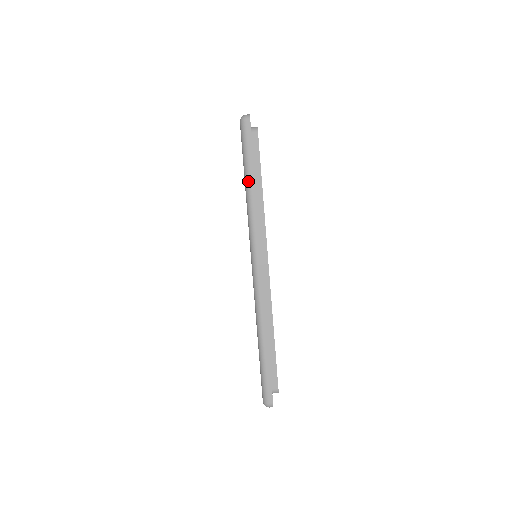
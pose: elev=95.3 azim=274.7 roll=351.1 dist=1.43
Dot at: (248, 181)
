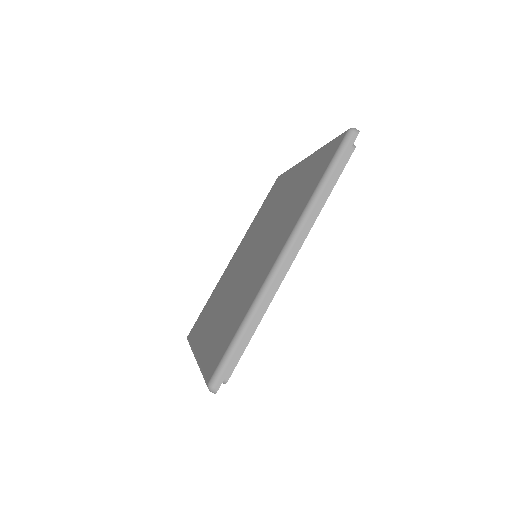
Dot at: (325, 181)
